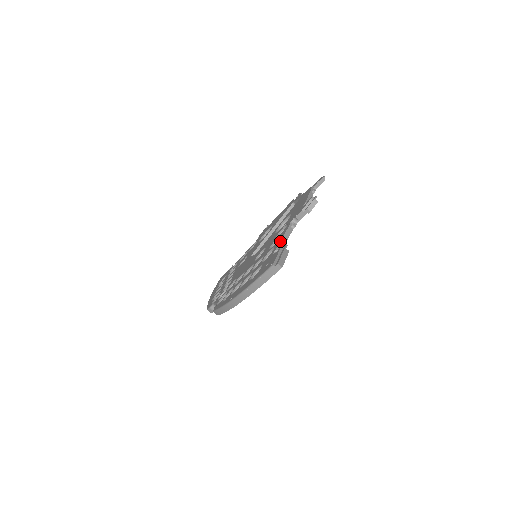
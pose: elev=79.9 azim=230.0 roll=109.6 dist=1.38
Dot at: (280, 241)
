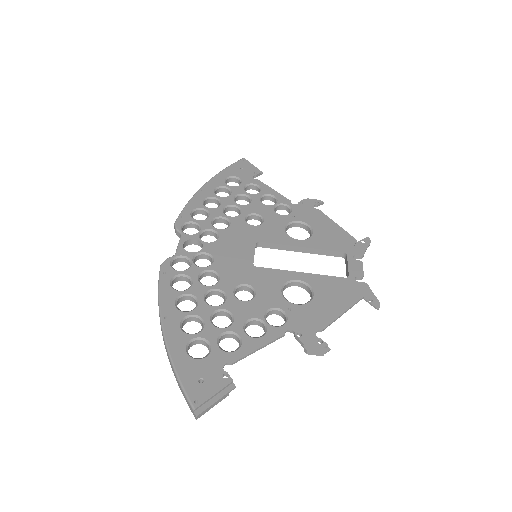
Dot at: (248, 354)
